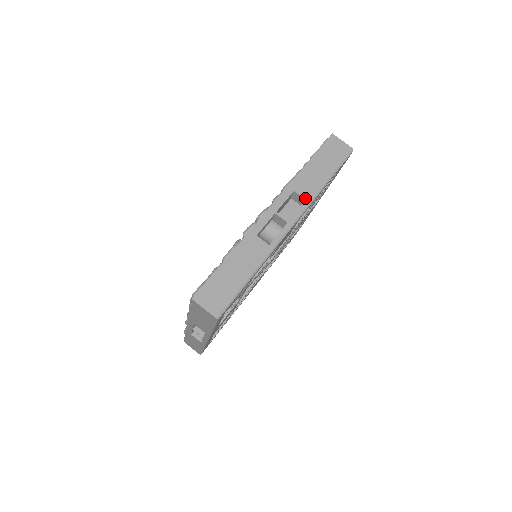
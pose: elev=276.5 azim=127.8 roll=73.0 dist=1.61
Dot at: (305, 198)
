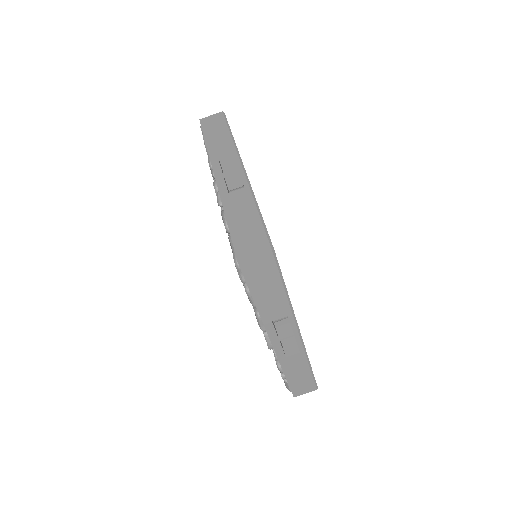
Dot at: (230, 151)
